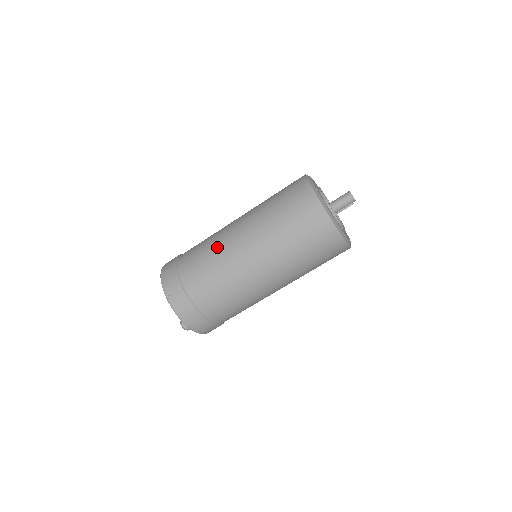
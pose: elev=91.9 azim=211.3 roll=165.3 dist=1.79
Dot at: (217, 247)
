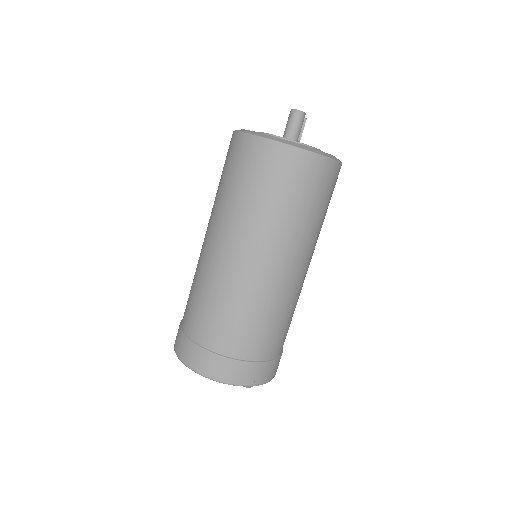
Dot at: (217, 285)
